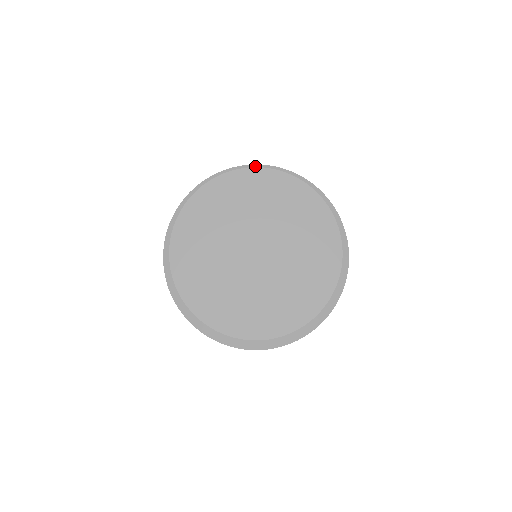
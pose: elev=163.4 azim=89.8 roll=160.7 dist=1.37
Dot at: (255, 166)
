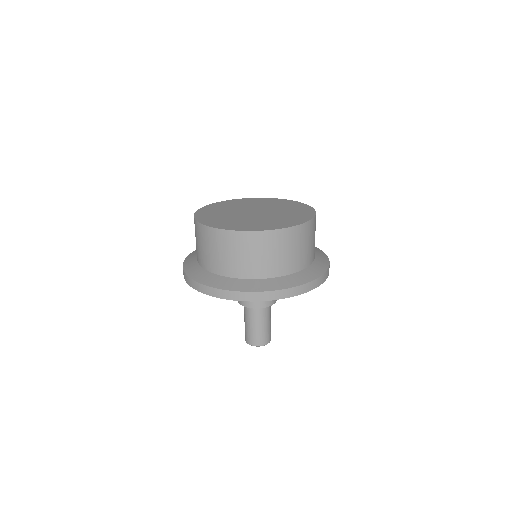
Dot at: occluded
